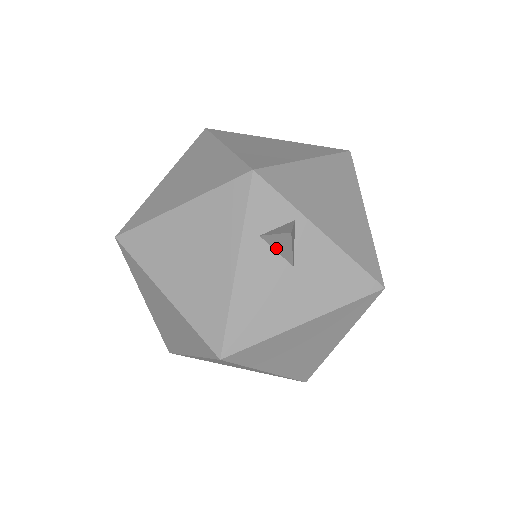
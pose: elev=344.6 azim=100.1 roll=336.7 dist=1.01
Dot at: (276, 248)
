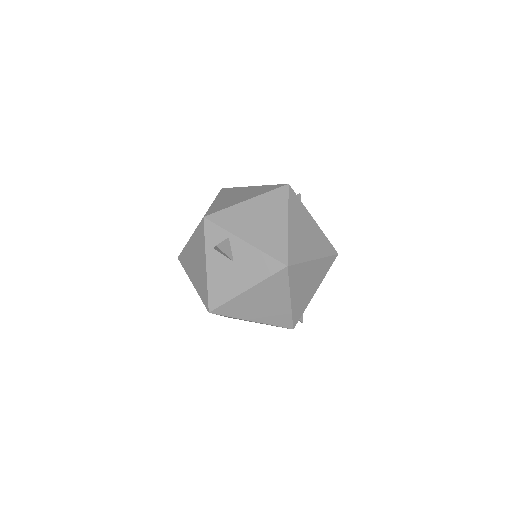
Dot at: (222, 253)
